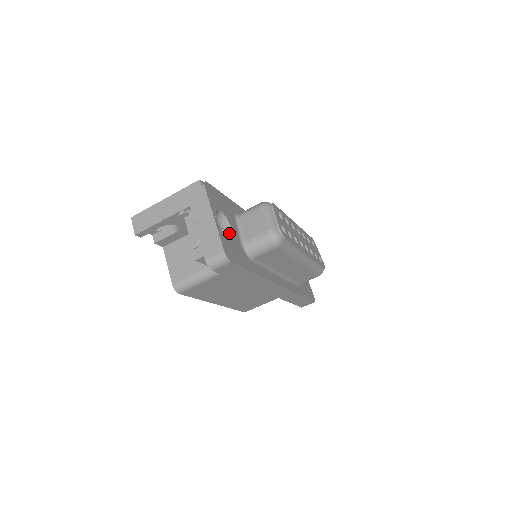
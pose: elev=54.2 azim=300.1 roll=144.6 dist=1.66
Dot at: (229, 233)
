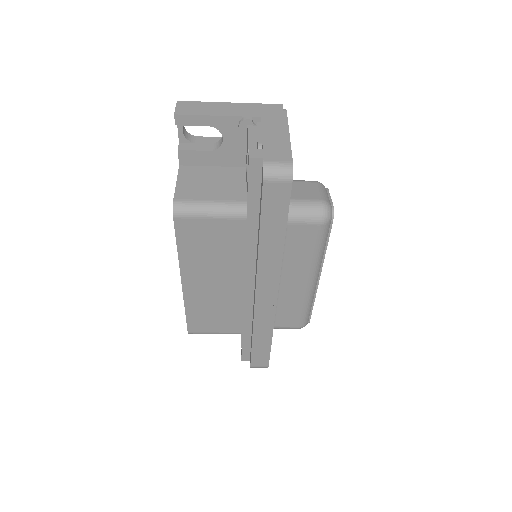
Dot at: occluded
